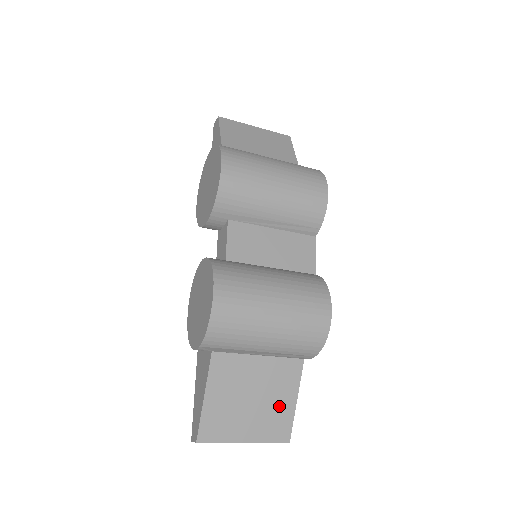
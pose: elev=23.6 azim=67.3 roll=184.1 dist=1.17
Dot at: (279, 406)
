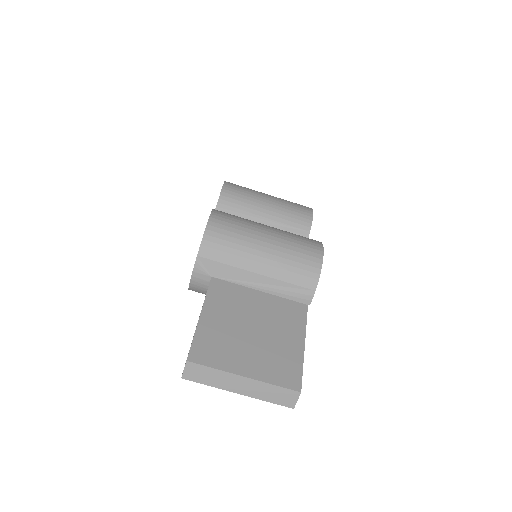
Dot at: (284, 348)
